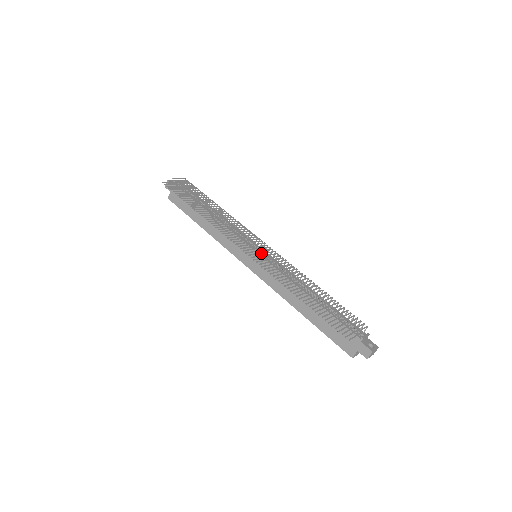
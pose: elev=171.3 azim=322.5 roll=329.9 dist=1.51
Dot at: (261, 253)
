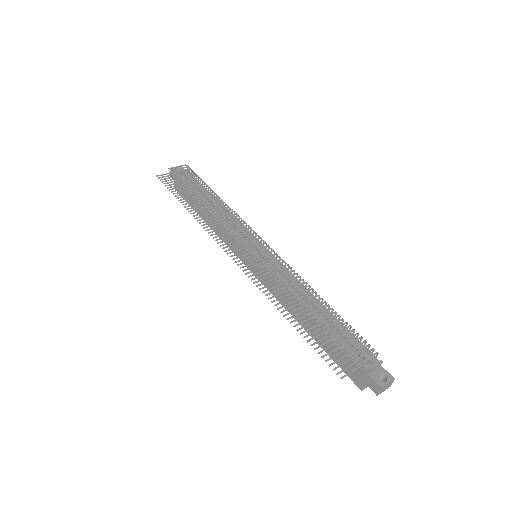
Dot at: (257, 255)
